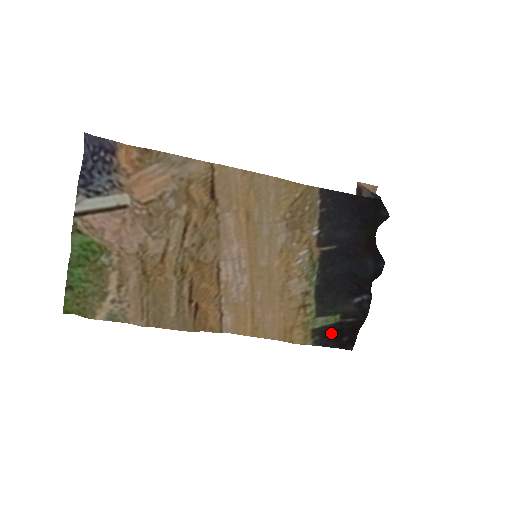
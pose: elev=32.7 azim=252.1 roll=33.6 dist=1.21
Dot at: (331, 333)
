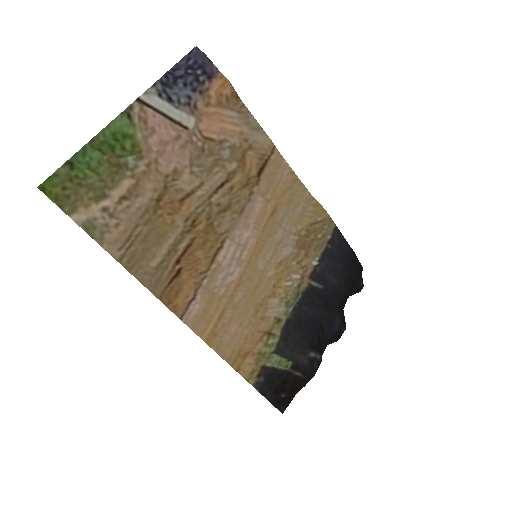
Dot at: (275, 381)
